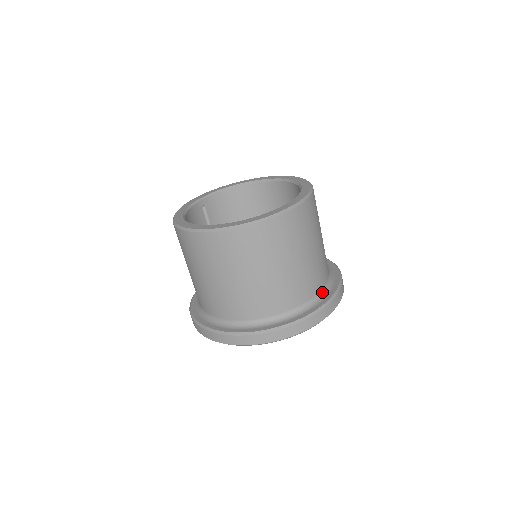
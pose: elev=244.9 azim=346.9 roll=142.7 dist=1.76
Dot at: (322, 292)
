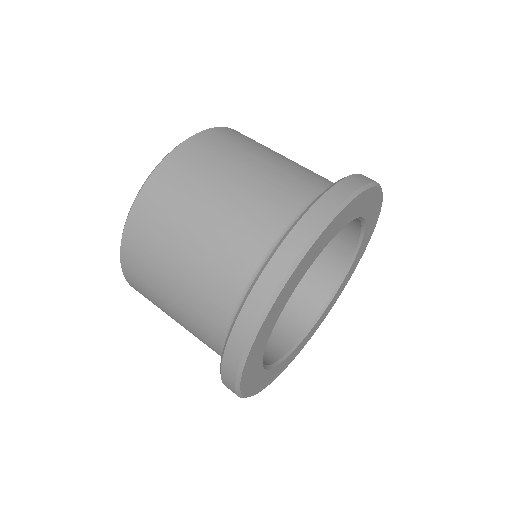
Dot at: occluded
